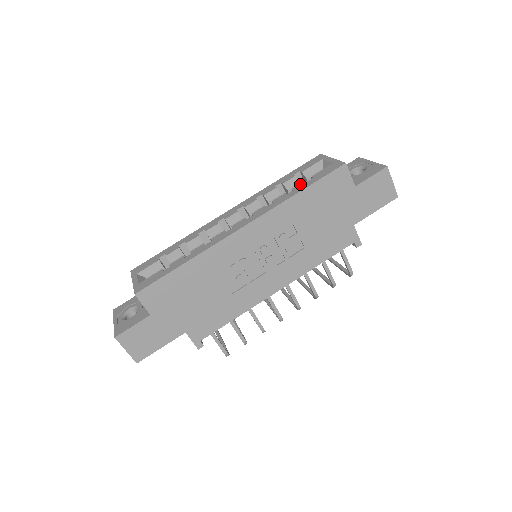
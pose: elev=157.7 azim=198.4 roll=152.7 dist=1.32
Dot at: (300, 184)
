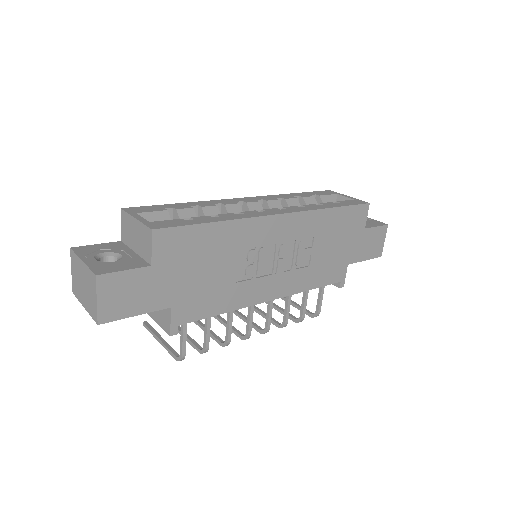
Dot at: (328, 202)
